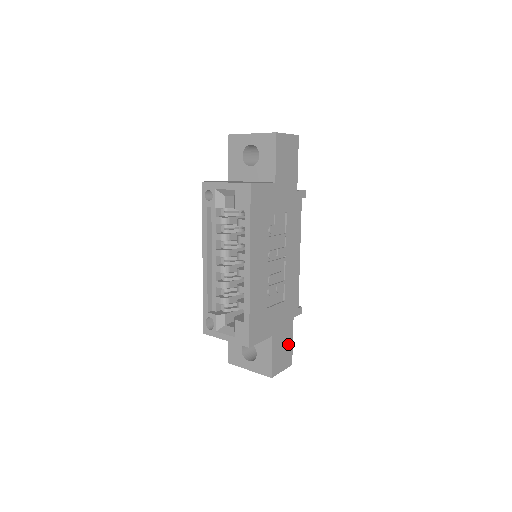
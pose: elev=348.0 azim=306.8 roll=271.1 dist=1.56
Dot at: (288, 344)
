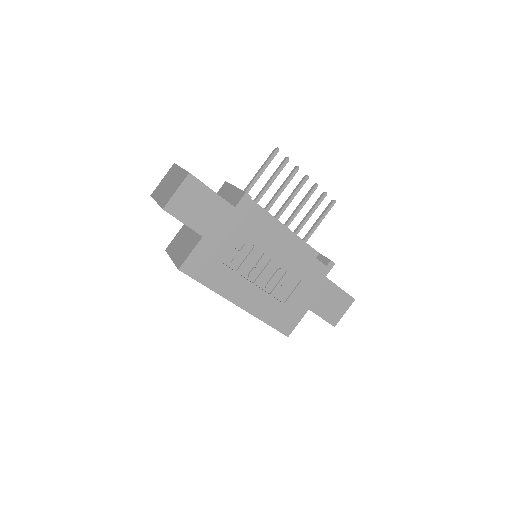
Dot at: (336, 295)
